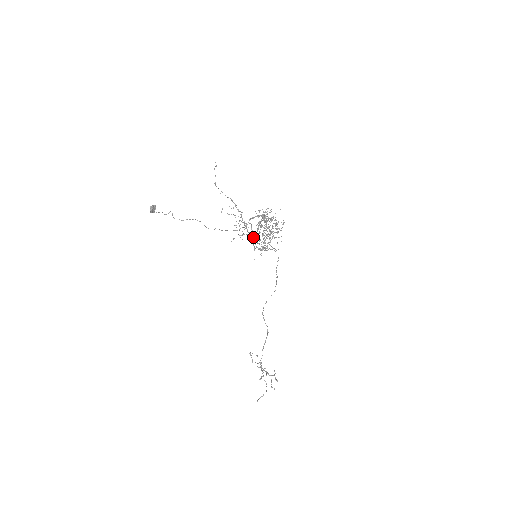
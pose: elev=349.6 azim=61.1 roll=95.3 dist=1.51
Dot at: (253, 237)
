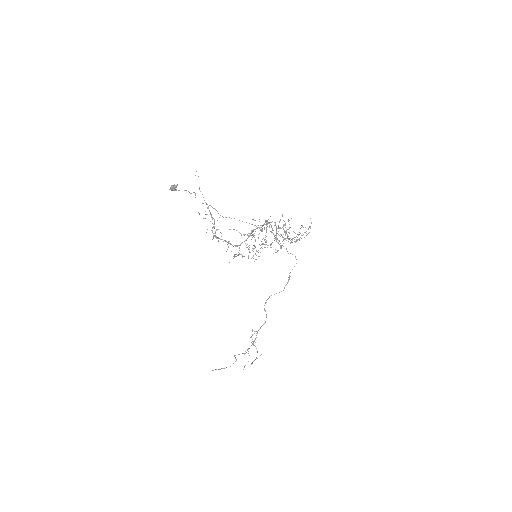
Dot at: (229, 243)
